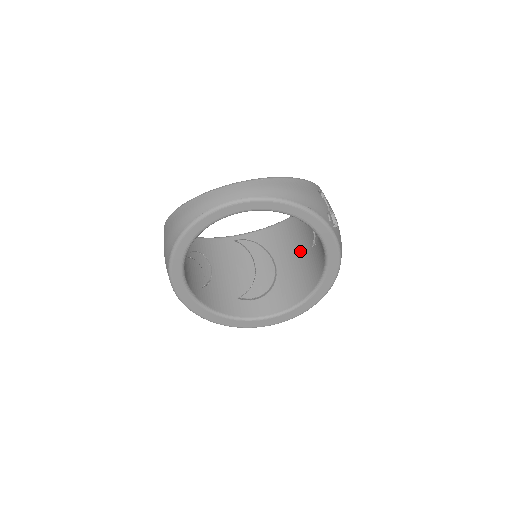
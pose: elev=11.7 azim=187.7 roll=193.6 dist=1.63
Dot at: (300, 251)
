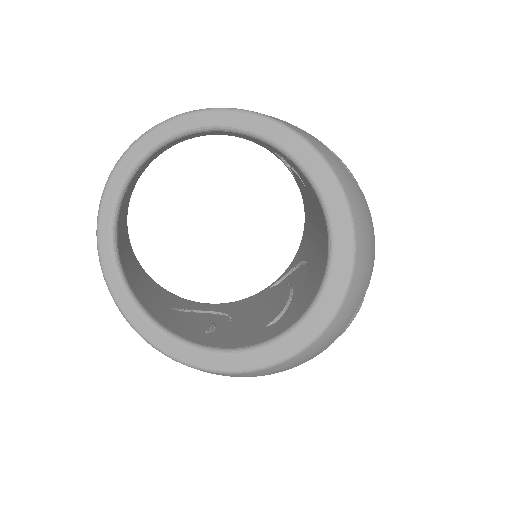
Dot at: (312, 215)
